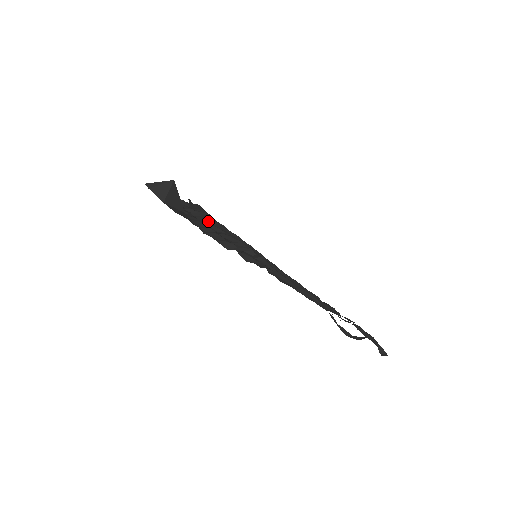
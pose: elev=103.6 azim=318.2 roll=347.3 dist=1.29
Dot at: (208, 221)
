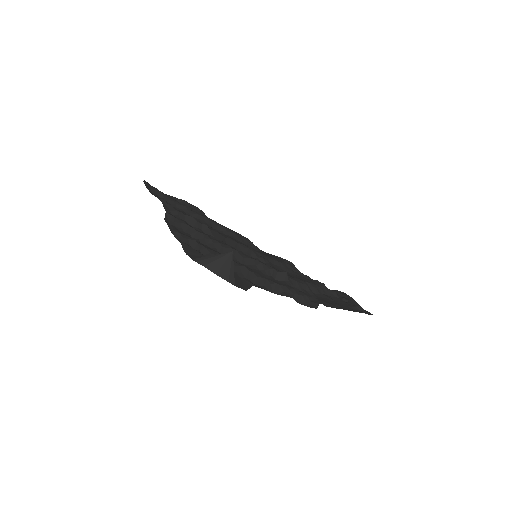
Dot at: (208, 236)
